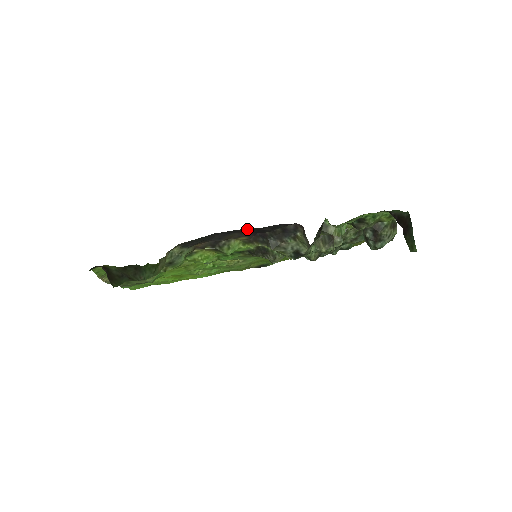
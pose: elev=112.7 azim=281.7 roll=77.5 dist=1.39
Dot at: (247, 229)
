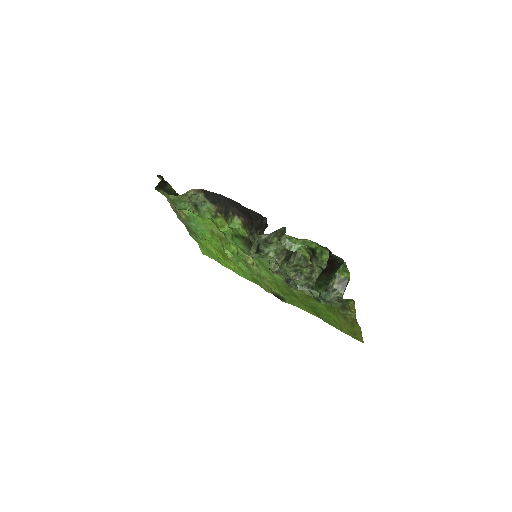
Dot at: (240, 205)
